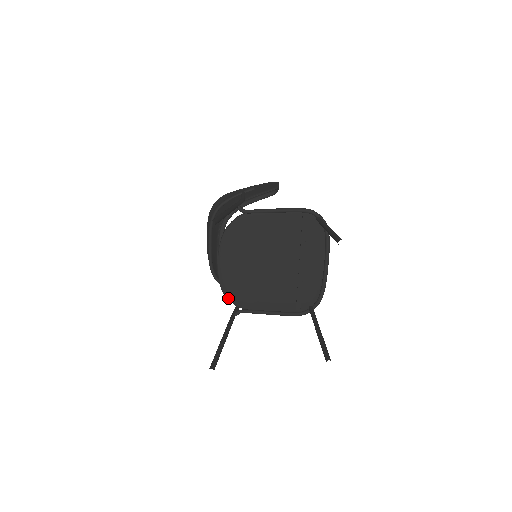
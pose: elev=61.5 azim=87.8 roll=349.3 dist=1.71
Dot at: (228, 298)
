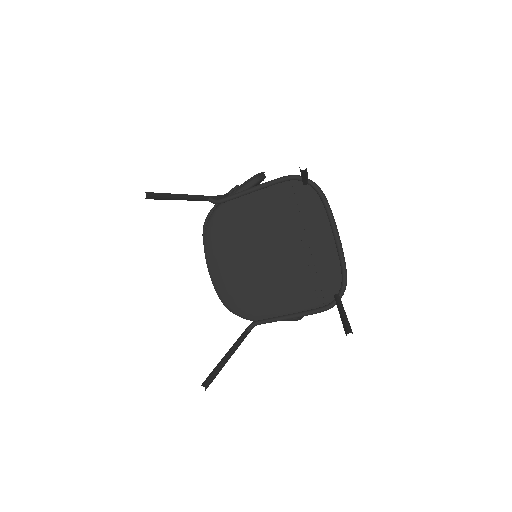
Dot at: (233, 312)
